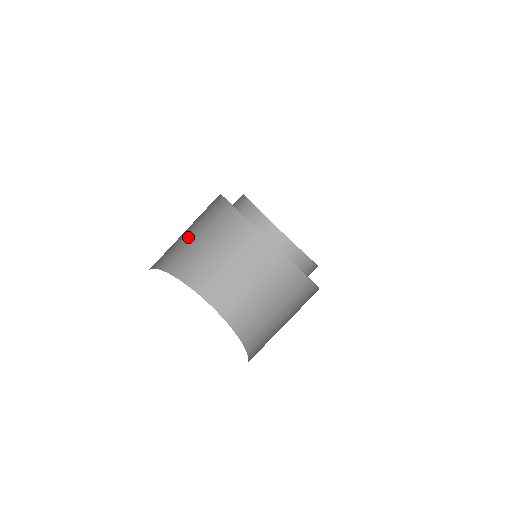
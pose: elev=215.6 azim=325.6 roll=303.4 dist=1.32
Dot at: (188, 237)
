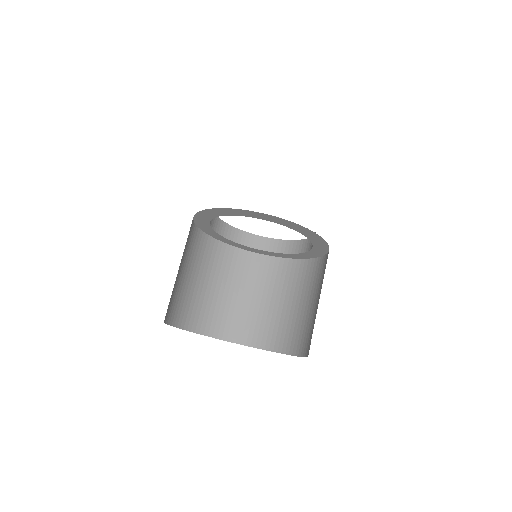
Dot at: (180, 278)
